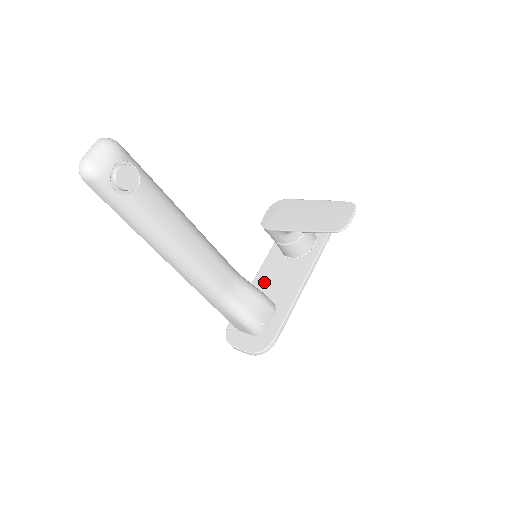
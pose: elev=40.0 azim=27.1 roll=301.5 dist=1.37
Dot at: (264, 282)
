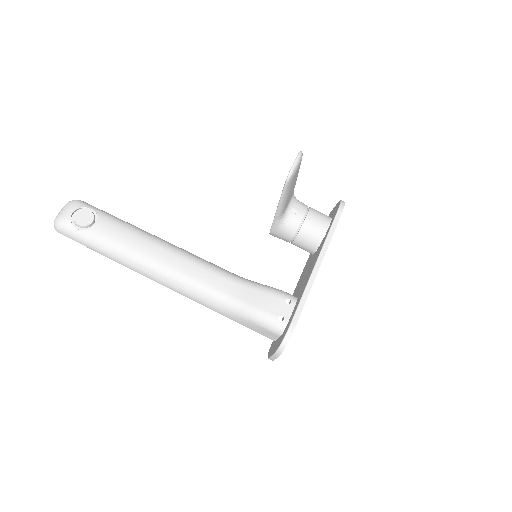
Dot at: (297, 288)
